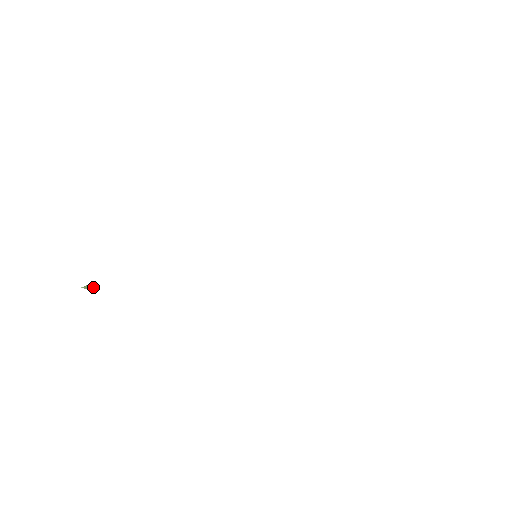
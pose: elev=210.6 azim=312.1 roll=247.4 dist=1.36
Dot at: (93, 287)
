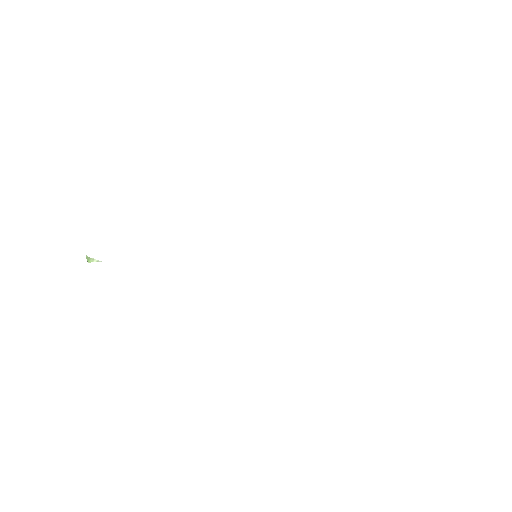
Dot at: (97, 260)
